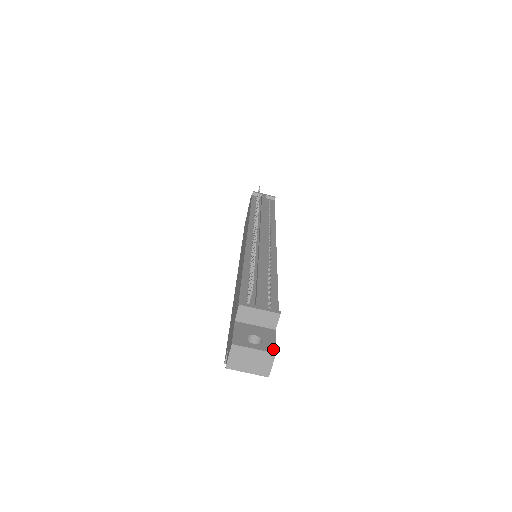
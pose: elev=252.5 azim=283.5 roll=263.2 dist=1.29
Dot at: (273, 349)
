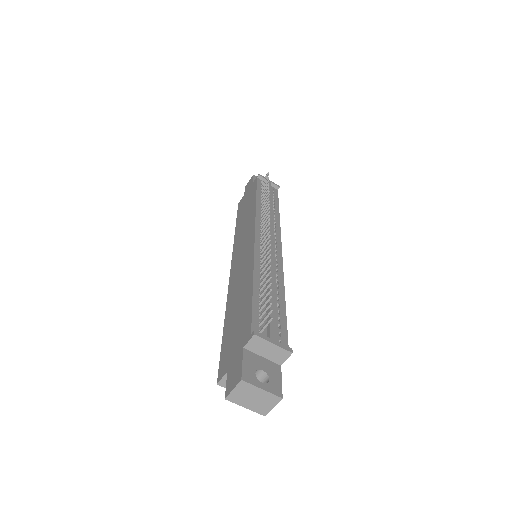
Dot at: (280, 392)
